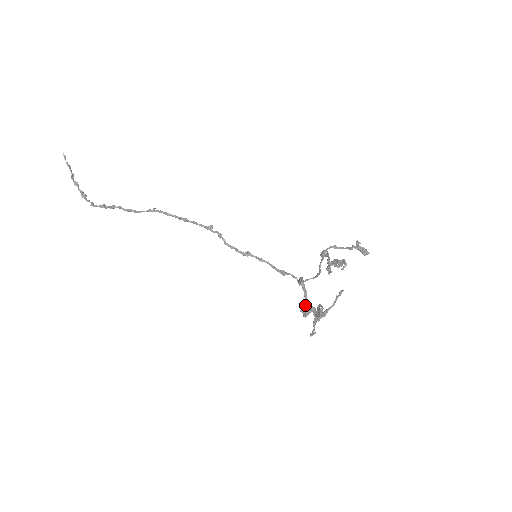
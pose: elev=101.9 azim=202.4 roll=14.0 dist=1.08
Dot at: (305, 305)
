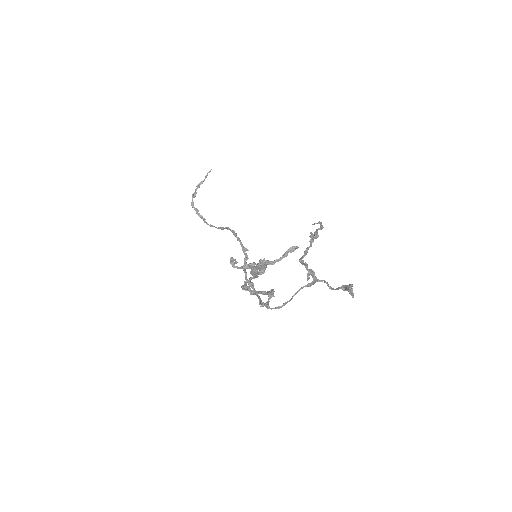
Dot at: occluded
